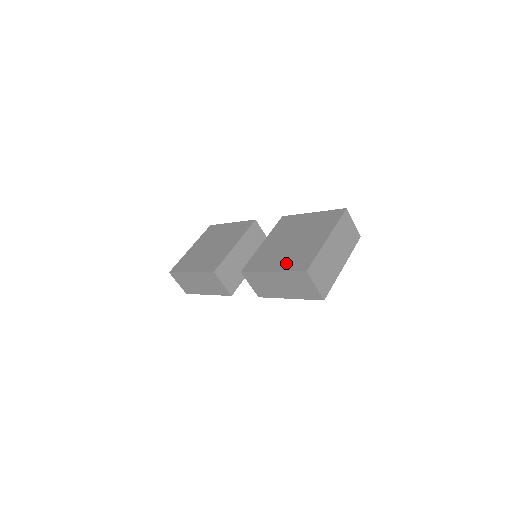
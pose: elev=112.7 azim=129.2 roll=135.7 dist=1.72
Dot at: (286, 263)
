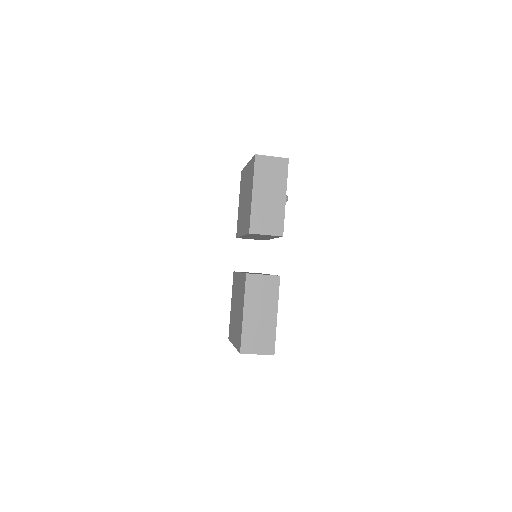
Dot at: (251, 184)
